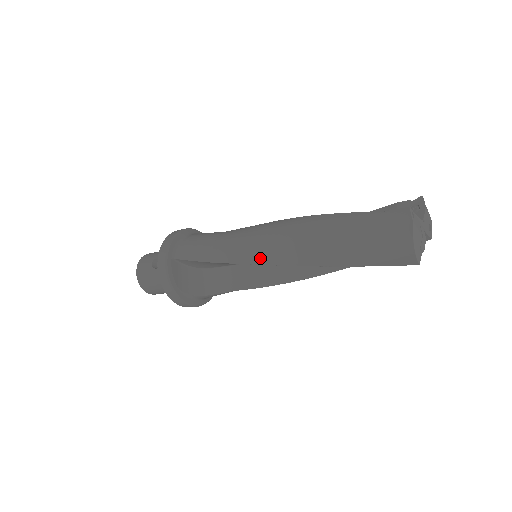
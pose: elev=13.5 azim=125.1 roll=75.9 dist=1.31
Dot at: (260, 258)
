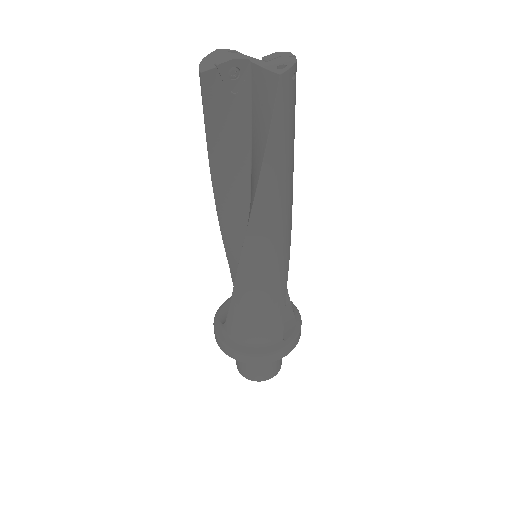
Dot at: occluded
